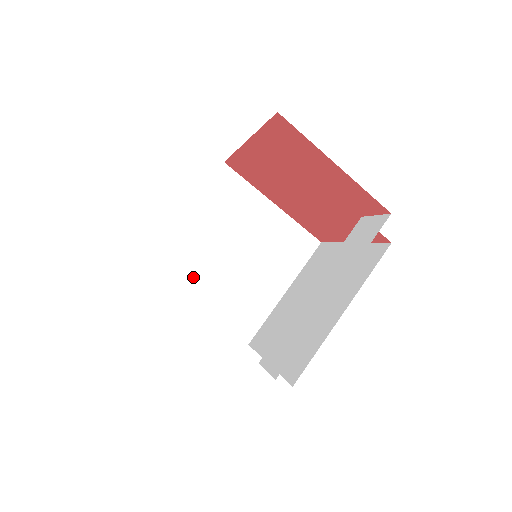
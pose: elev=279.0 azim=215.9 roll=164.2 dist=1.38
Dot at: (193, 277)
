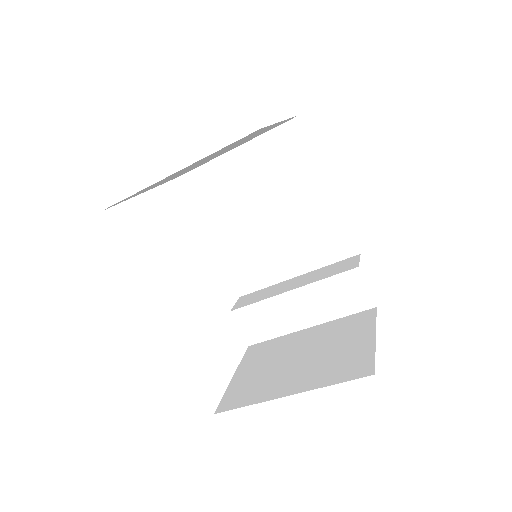
Dot at: occluded
